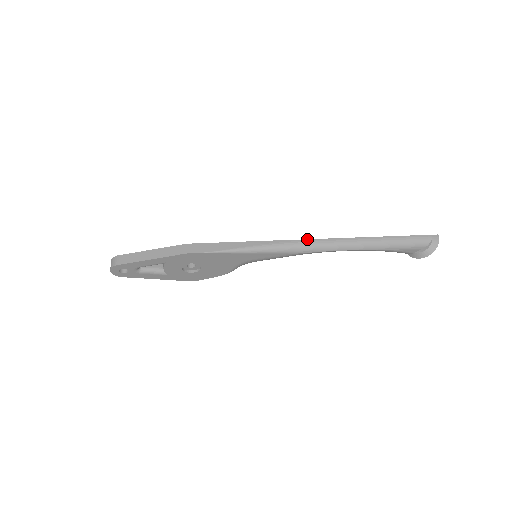
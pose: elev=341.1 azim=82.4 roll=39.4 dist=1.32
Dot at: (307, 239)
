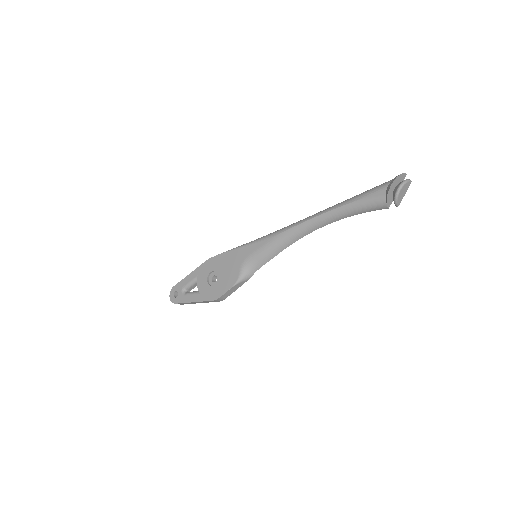
Dot at: occluded
